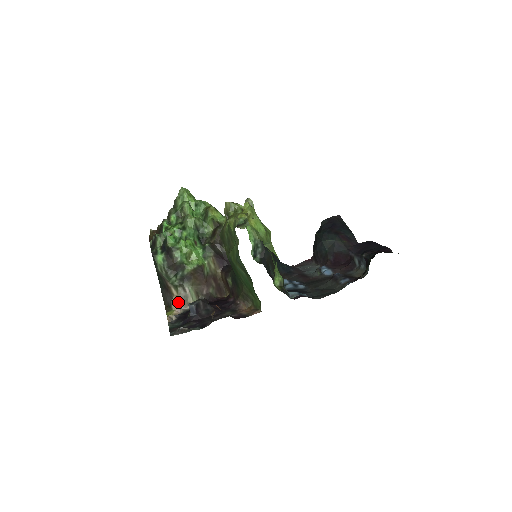
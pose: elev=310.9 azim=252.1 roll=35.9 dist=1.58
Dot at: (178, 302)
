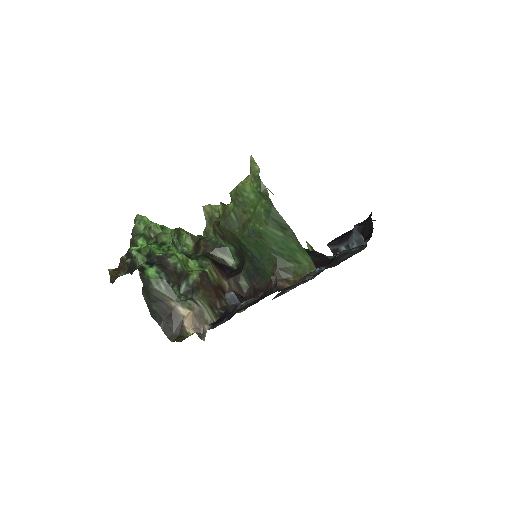
Dot at: (194, 320)
